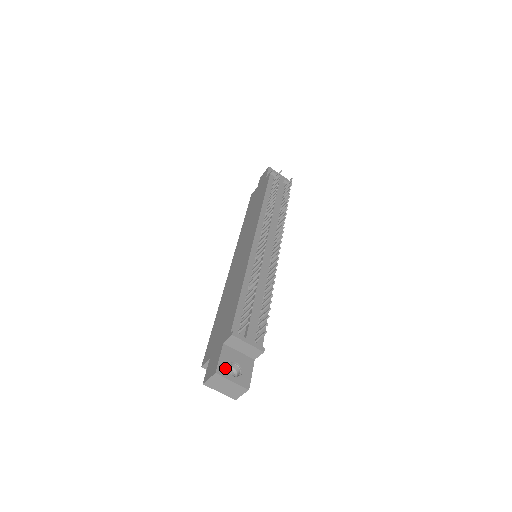
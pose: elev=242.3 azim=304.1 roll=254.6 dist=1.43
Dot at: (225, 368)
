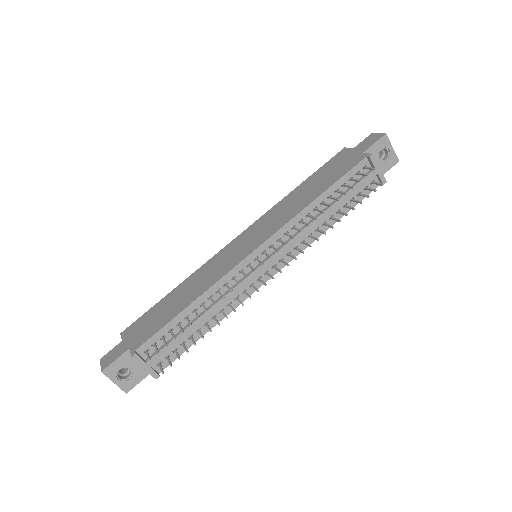
Dot at: (115, 370)
